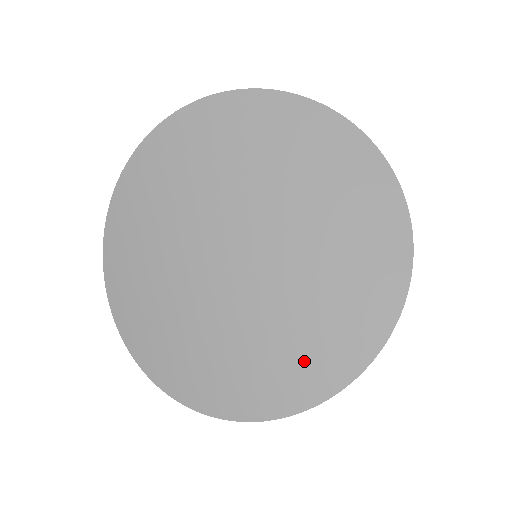
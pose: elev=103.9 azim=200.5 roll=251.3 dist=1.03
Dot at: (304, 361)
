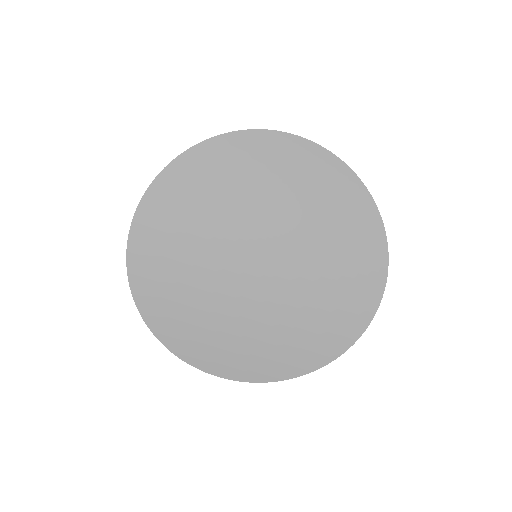
Dot at: (358, 277)
